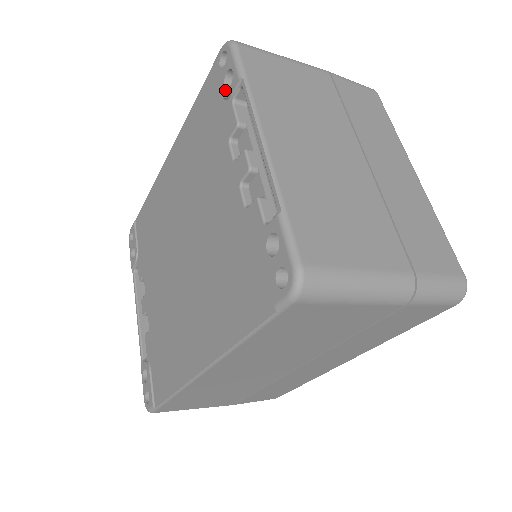
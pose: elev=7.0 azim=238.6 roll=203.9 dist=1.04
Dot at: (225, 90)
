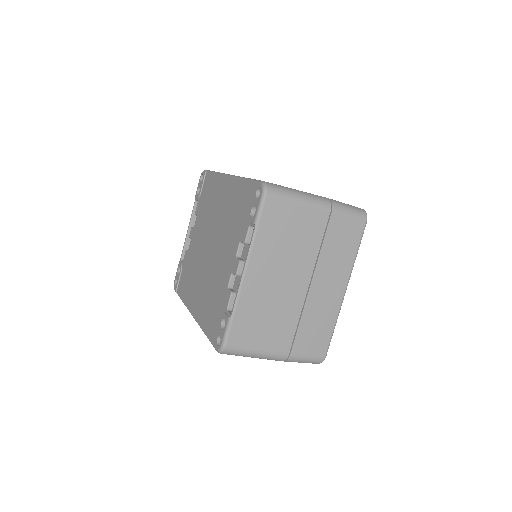
Dot at: (250, 214)
